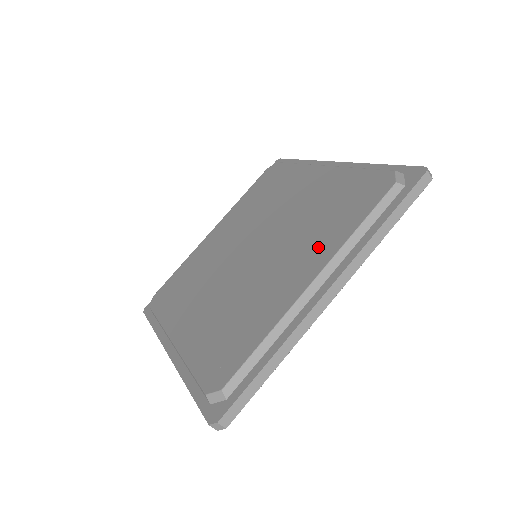
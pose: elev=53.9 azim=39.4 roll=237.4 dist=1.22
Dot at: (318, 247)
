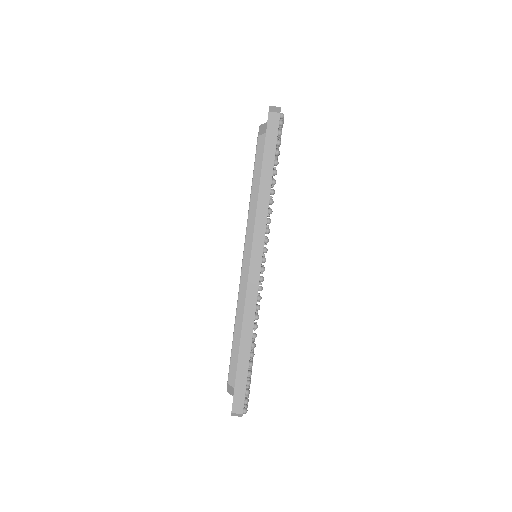
Dot at: occluded
